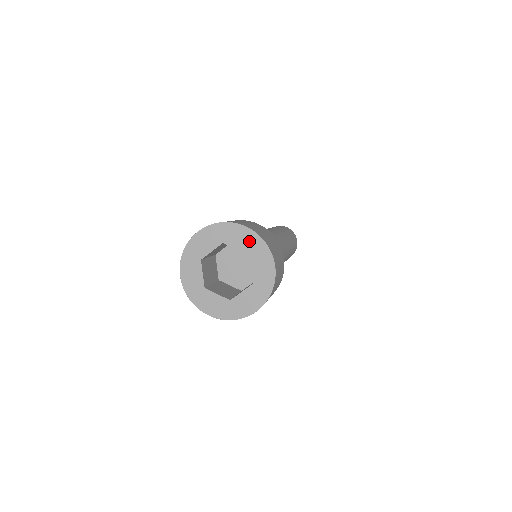
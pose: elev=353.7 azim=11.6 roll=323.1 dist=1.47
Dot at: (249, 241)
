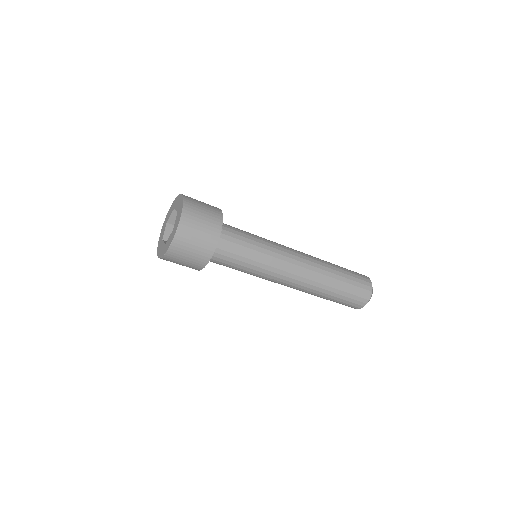
Dot at: (180, 203)
